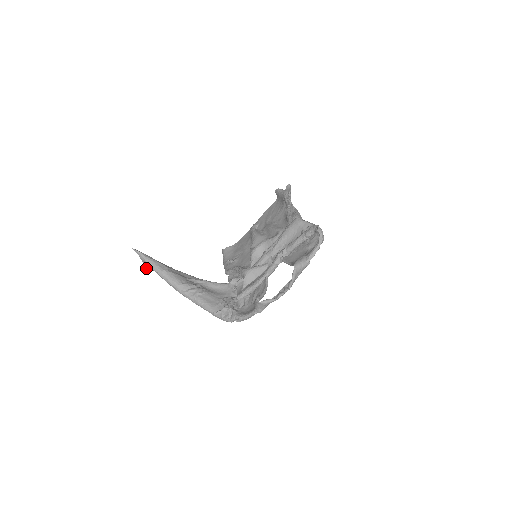
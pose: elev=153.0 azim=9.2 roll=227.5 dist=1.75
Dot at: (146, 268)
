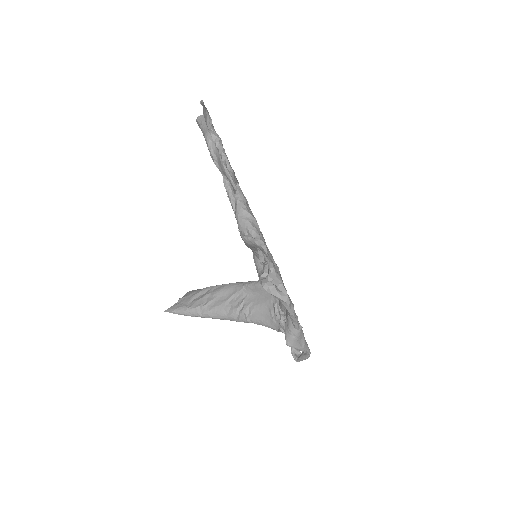
Dot at: occluded
